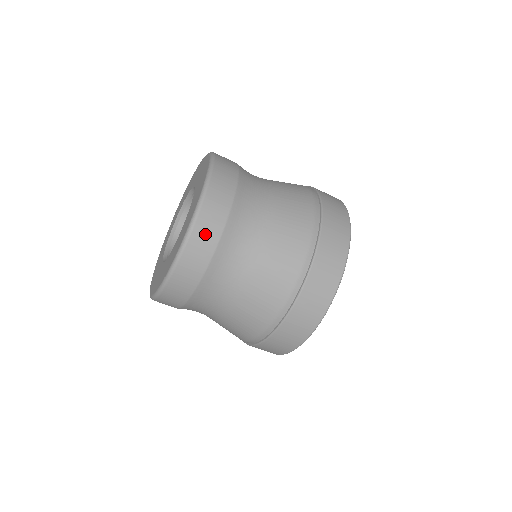
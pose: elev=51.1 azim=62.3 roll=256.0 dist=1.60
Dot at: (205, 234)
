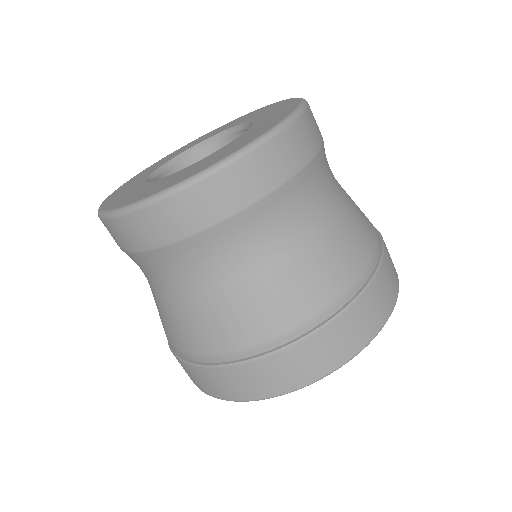
Dot at: (304, 137)
